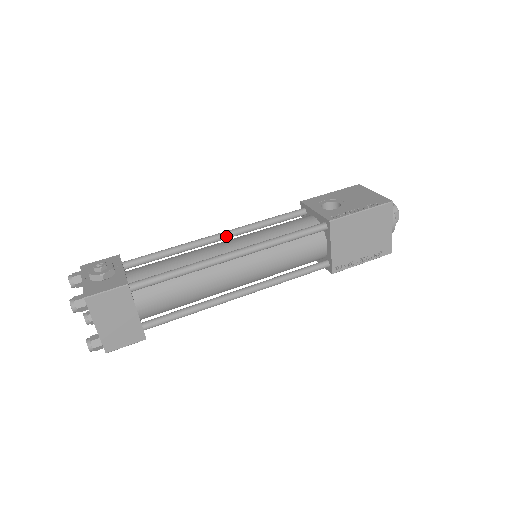
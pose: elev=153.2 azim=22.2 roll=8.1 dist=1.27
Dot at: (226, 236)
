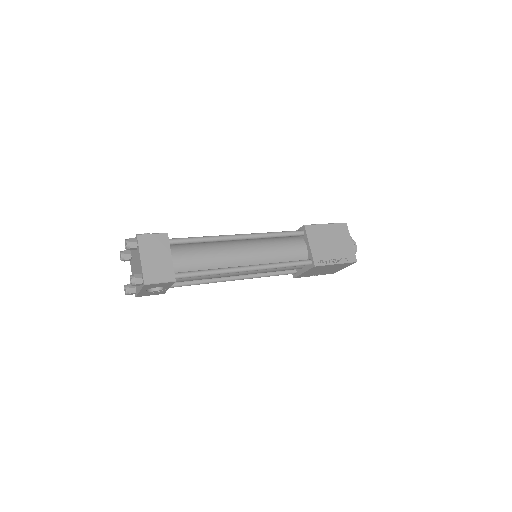
Dot at: occluded
